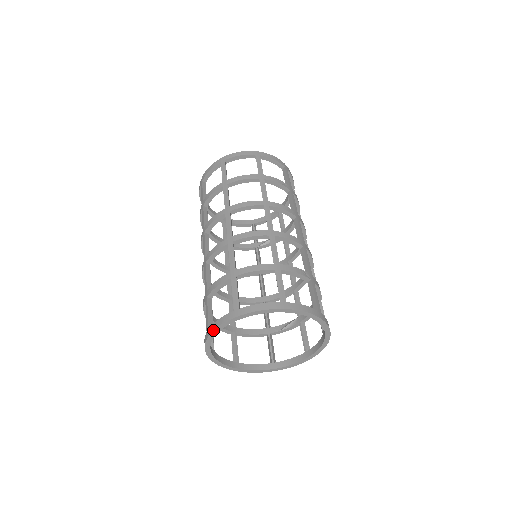
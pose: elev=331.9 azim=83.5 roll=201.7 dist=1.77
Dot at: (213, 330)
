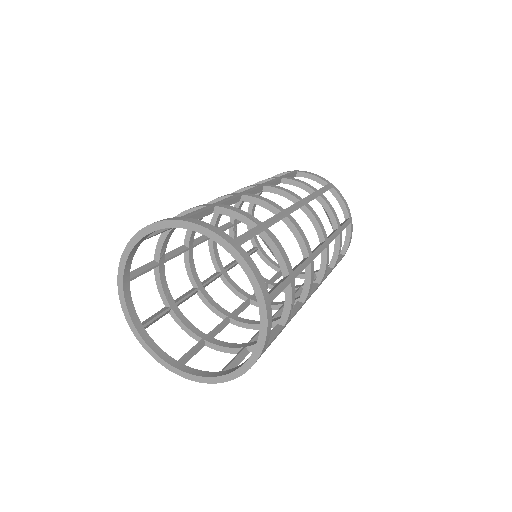
Dot at: occluded
